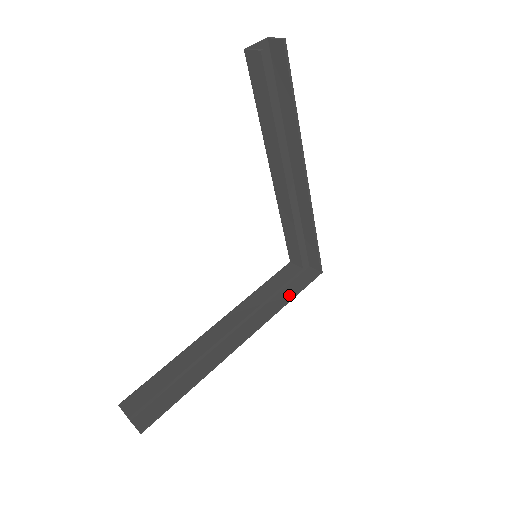
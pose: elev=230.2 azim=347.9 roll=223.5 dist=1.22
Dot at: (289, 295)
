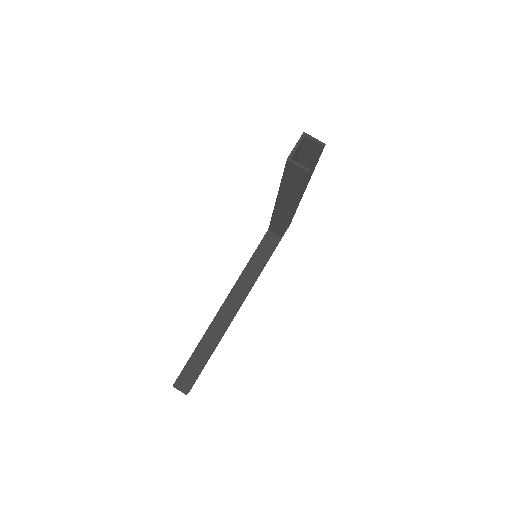
Dot at: occluded
